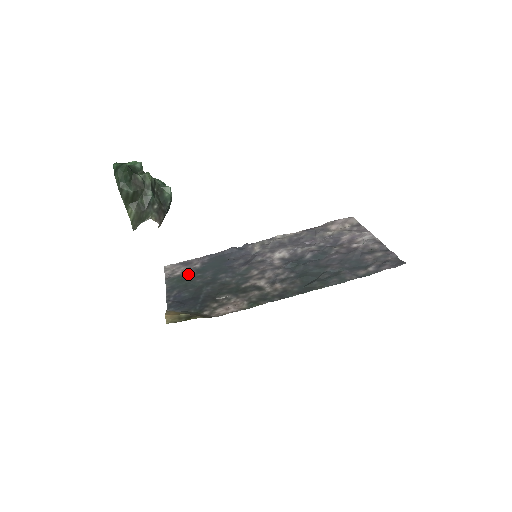
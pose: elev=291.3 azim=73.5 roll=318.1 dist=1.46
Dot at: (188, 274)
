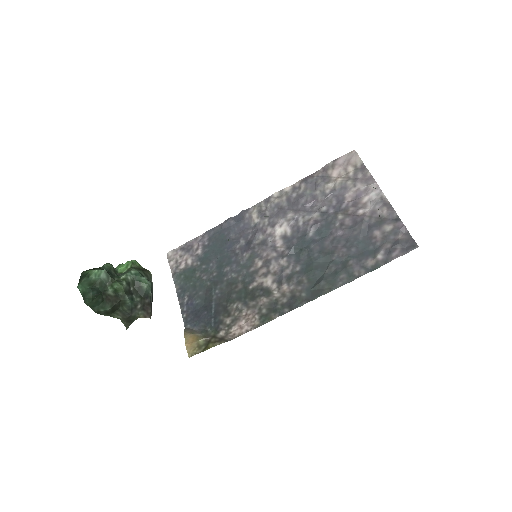
Dot at: (193, 267)
